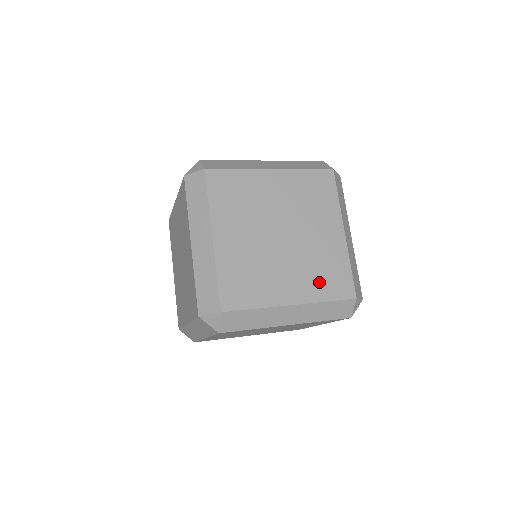
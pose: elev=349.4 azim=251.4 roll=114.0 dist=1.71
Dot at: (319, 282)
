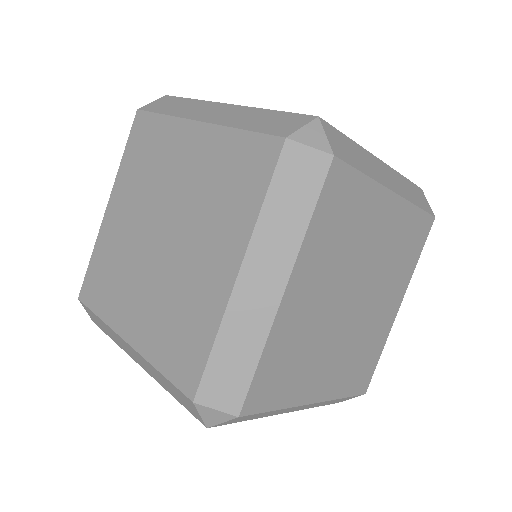
Dot at: occluded
